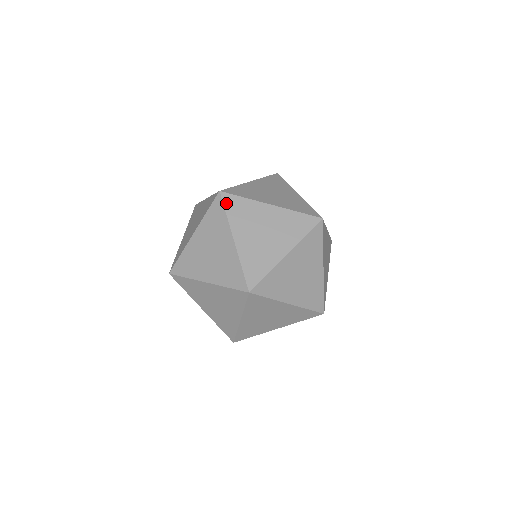
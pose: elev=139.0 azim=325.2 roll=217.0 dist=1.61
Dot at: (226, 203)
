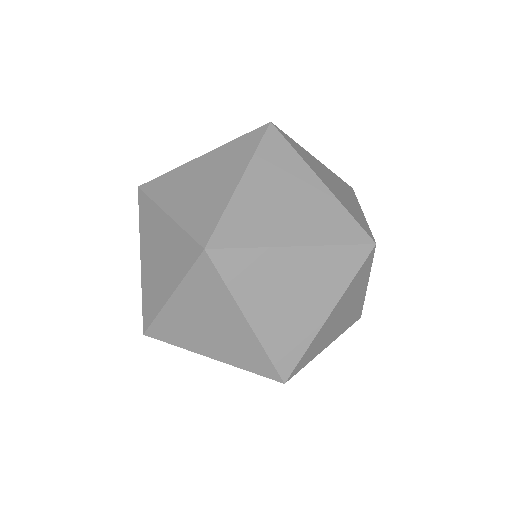
Dot at: (198, 266)
